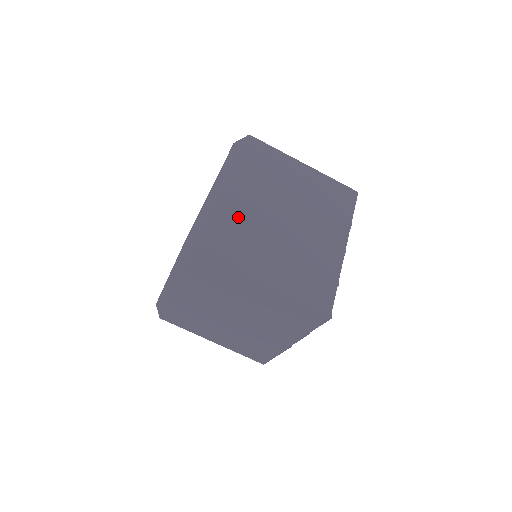
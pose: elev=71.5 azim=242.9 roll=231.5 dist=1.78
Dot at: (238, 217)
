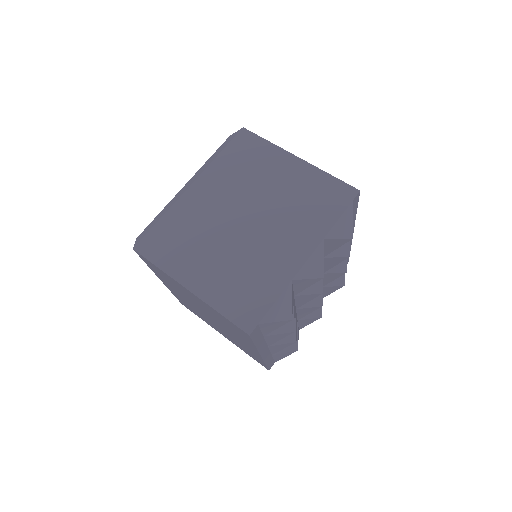
Dot at: occluded
